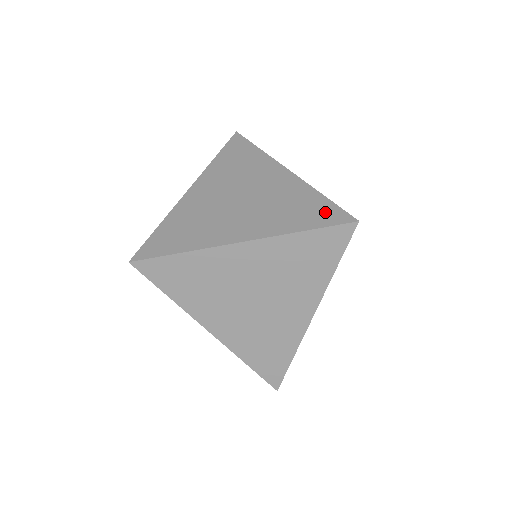
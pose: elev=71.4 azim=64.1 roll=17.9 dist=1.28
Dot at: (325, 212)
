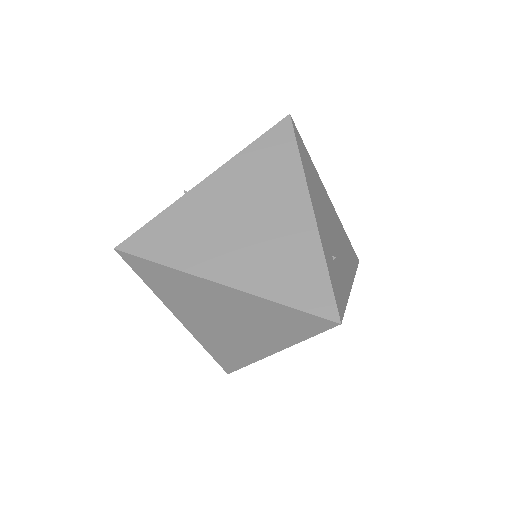
Dot at: (316, 292)
